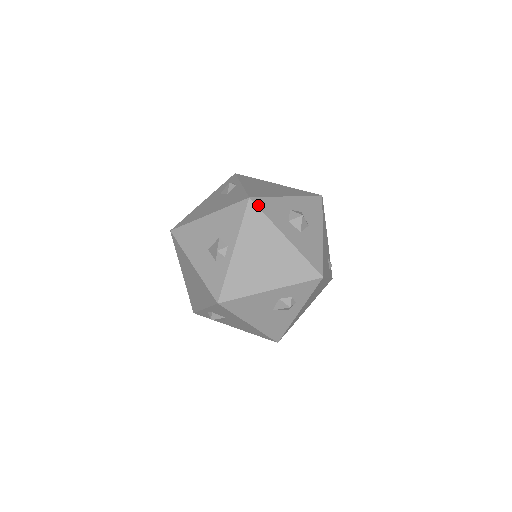
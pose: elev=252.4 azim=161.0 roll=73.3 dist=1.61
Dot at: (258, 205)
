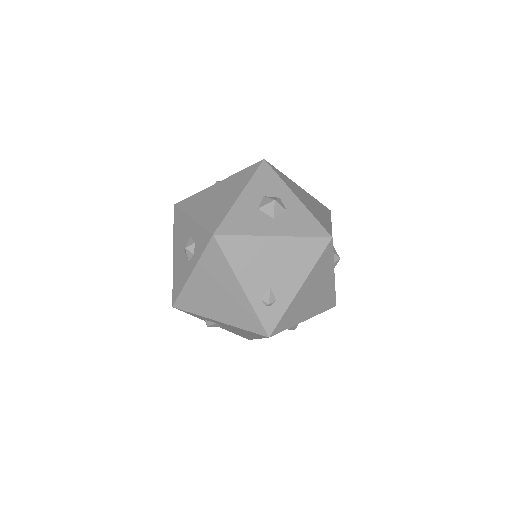
Dot at: (261, 167)
